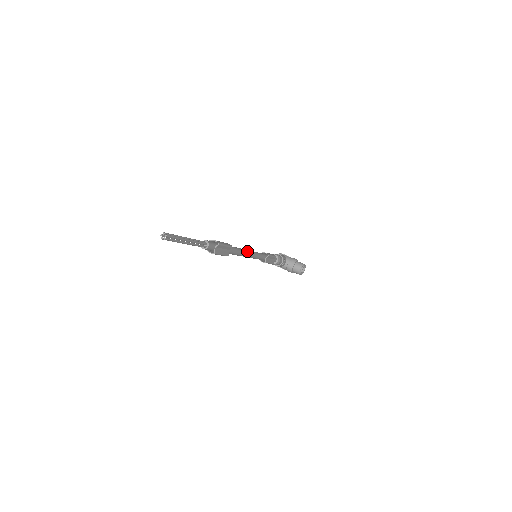
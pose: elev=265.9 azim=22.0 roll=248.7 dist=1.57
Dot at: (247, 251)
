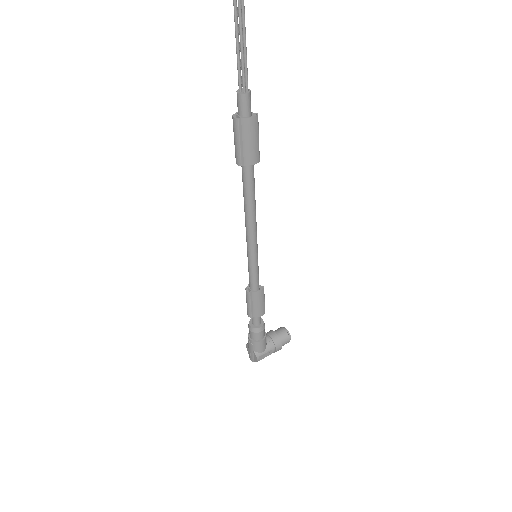
Dot at: occluded
